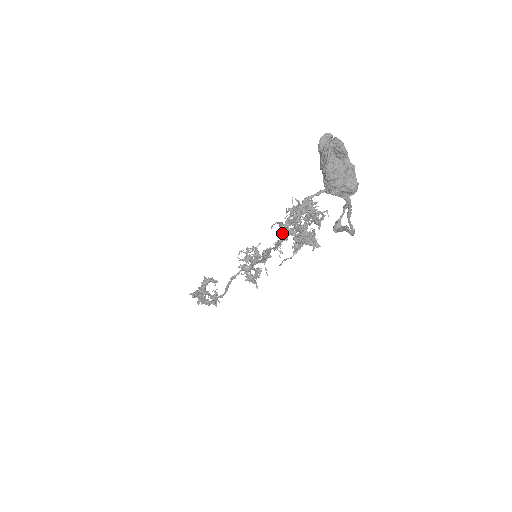
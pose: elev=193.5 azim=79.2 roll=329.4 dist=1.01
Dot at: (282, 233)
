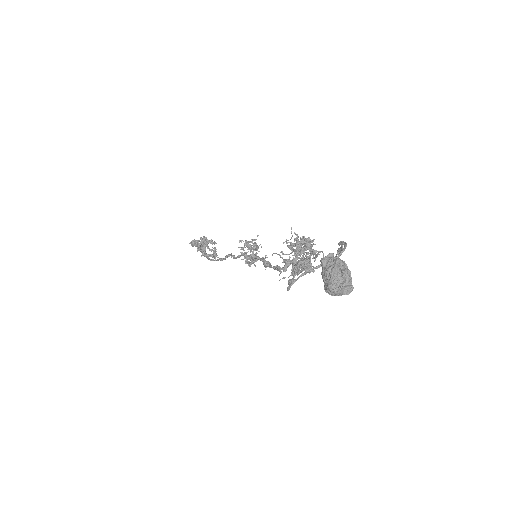
Dot at: (282, 262)
